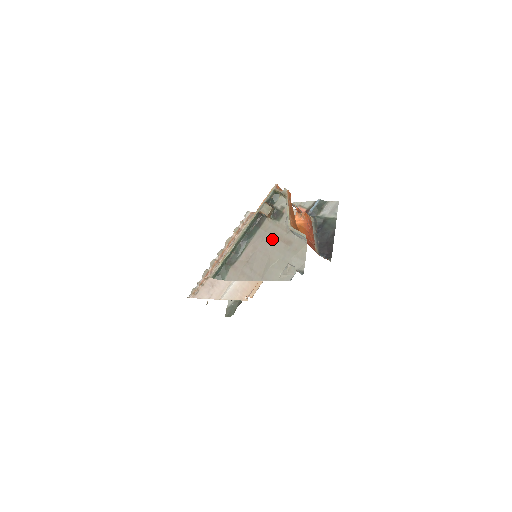
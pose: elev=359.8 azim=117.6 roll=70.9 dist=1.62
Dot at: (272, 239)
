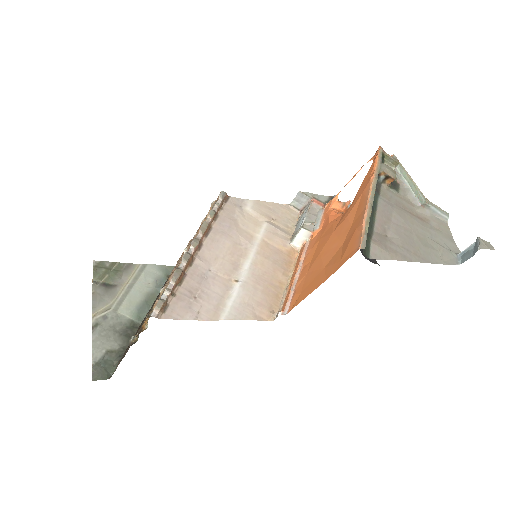
Dot at: (404, 212)
